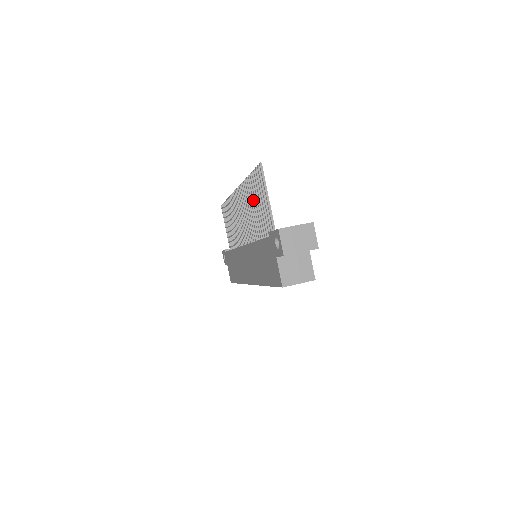
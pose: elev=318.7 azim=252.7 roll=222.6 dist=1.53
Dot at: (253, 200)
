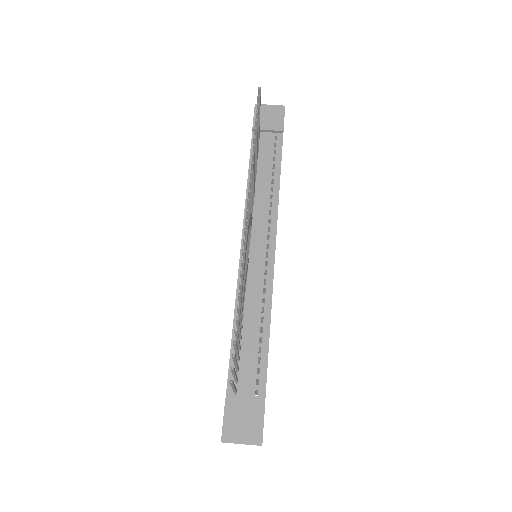
Dot at: occluded
